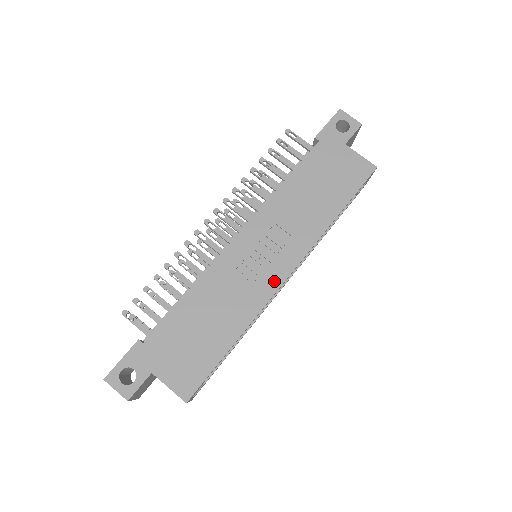
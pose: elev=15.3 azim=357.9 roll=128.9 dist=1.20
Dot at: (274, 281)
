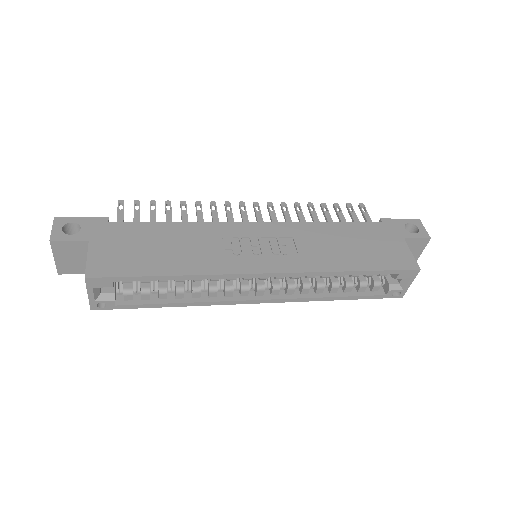
Dot at: (251, 266)
